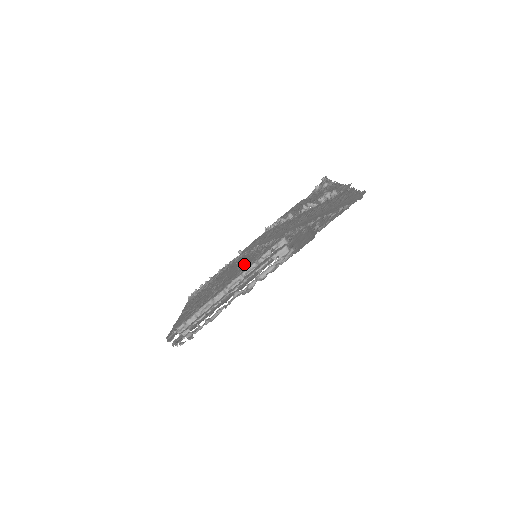
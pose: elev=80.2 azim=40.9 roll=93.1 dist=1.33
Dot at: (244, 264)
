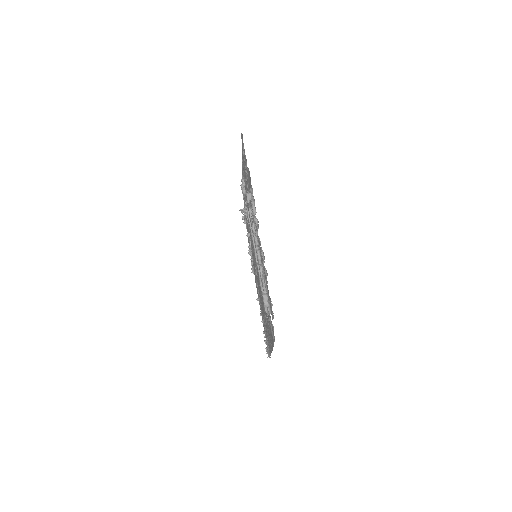
Dot at: occluded
